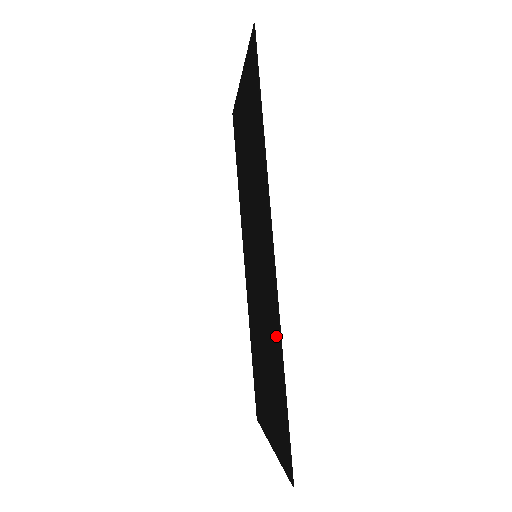
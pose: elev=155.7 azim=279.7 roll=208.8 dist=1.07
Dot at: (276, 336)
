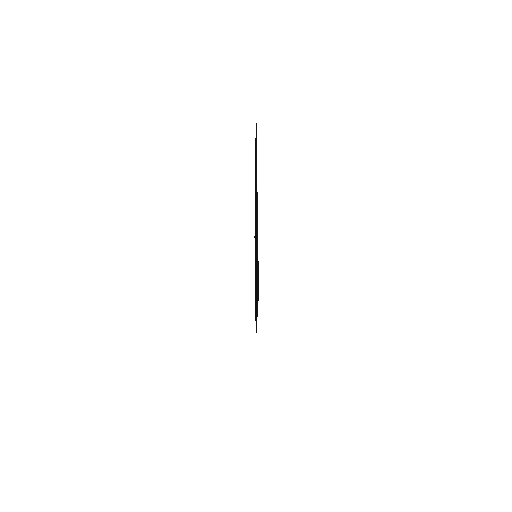
Dot at: occluded
